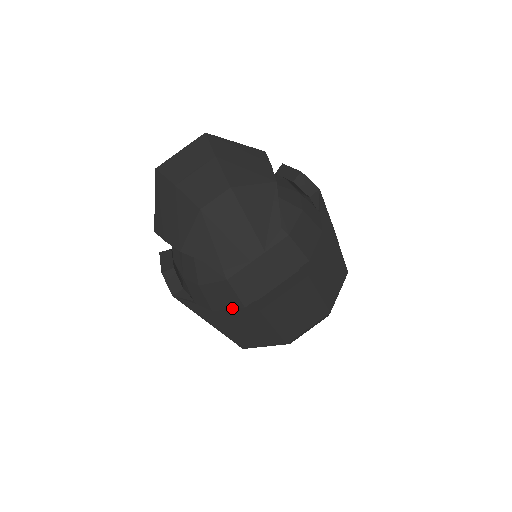
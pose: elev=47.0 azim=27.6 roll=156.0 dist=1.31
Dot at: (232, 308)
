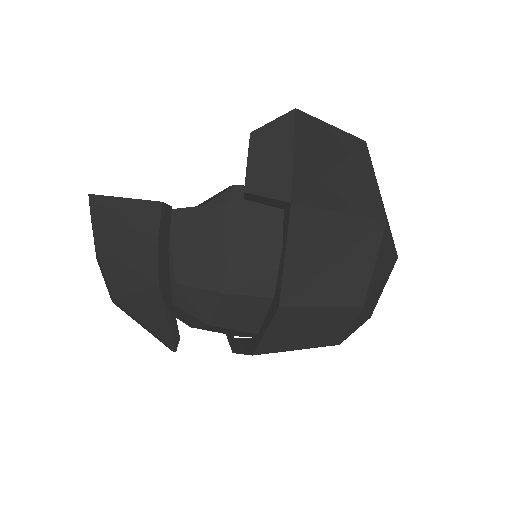
Dot at: occluded
